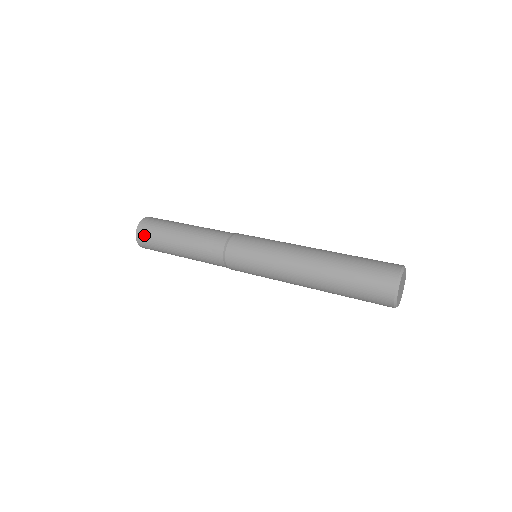
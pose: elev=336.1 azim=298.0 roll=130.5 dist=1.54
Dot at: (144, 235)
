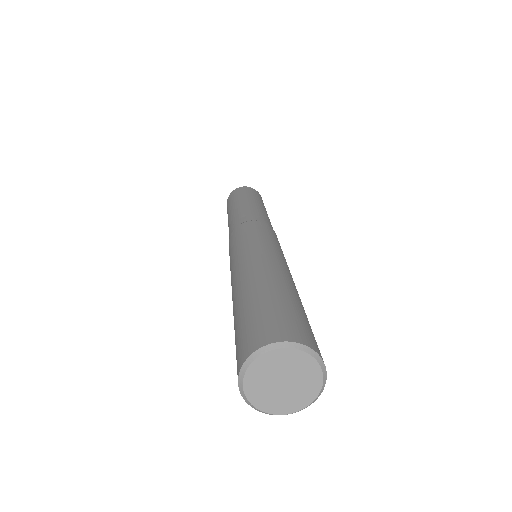
Dot at: (240, 190)
